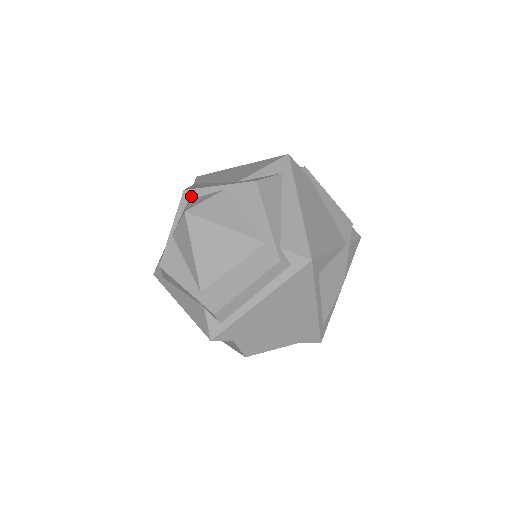
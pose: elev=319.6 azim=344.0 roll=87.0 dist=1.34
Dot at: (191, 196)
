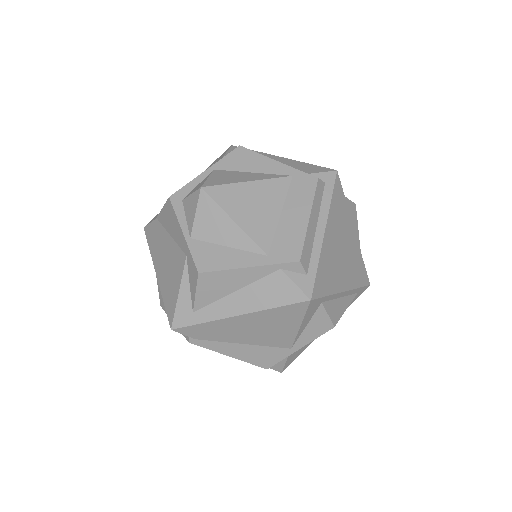
Dot at: (182, 195)
